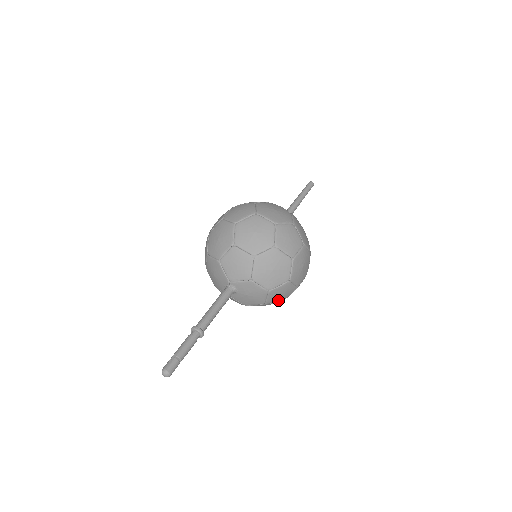
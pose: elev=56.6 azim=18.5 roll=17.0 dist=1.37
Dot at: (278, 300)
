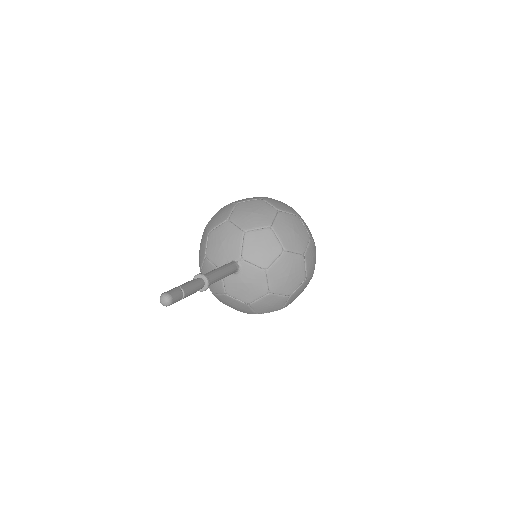
Dot at: (259, 309)
